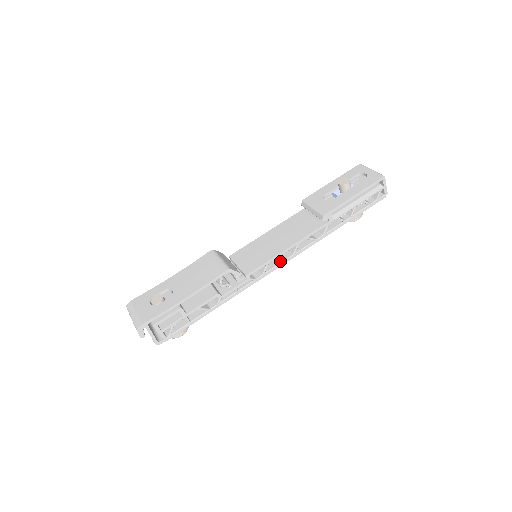
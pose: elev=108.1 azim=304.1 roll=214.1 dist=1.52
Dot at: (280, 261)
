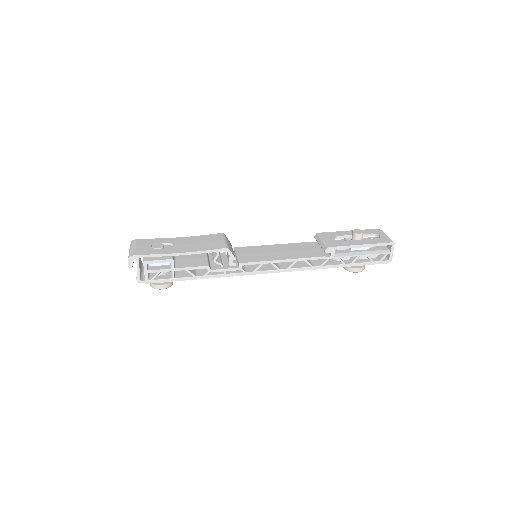
Dot at: (274, 268)
